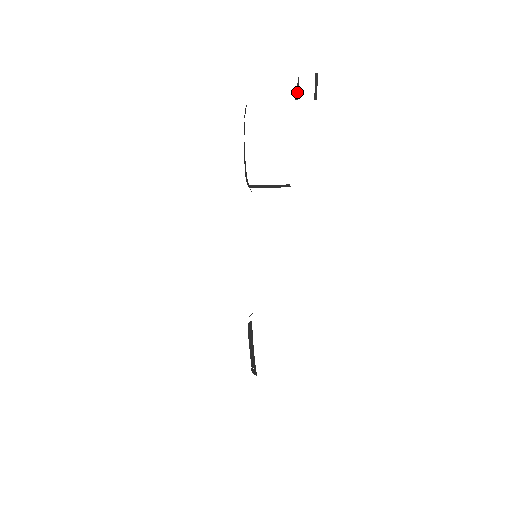
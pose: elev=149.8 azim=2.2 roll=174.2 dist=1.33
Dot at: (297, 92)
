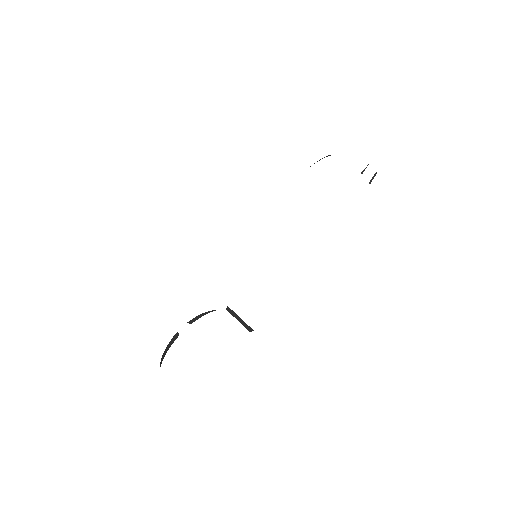
Dot at: (364, 170)
